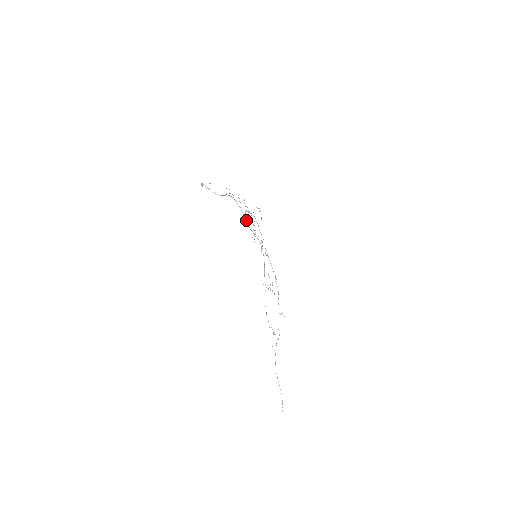
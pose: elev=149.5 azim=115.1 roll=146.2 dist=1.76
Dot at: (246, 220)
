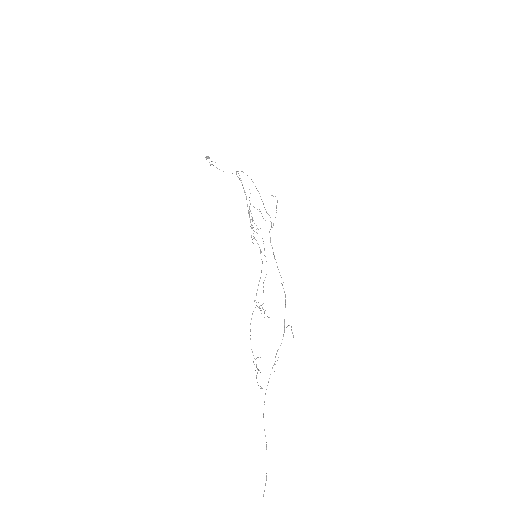
Dot at: (249, 215)
